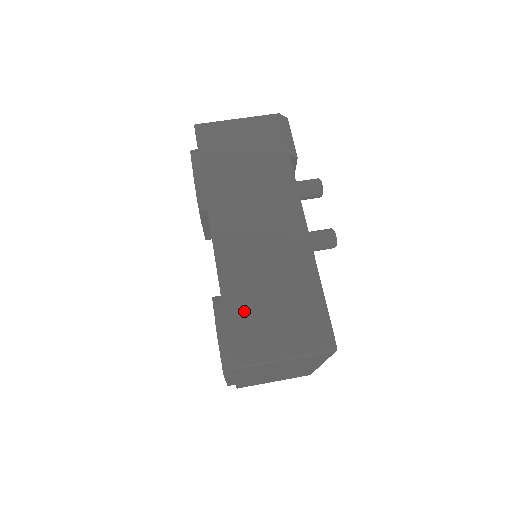
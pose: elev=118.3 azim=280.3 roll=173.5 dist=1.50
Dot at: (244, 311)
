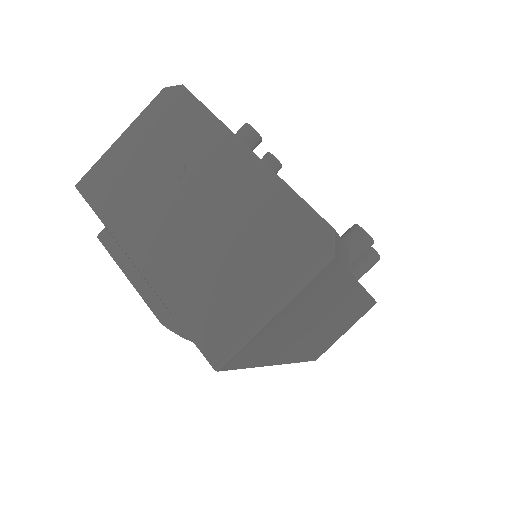
Dot at: (318, 350)
